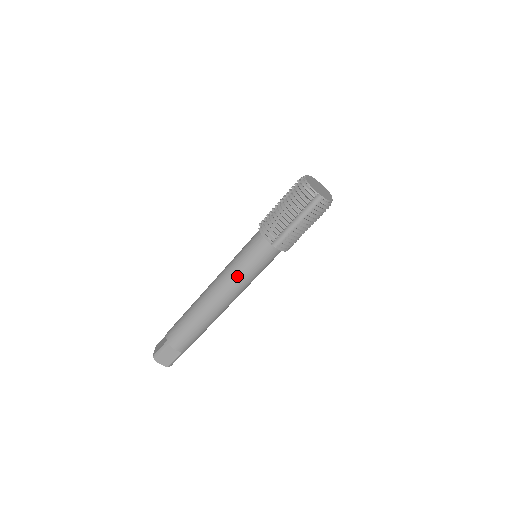
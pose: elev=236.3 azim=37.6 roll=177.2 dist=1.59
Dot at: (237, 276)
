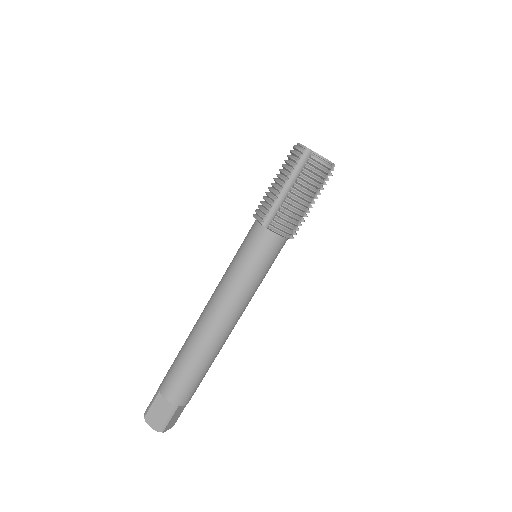
Dot at: (230, 277)
